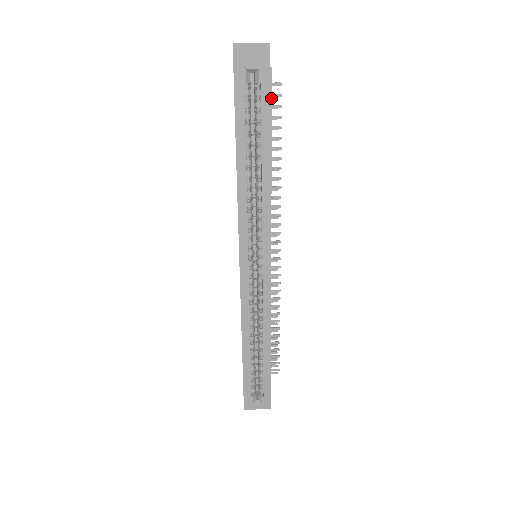
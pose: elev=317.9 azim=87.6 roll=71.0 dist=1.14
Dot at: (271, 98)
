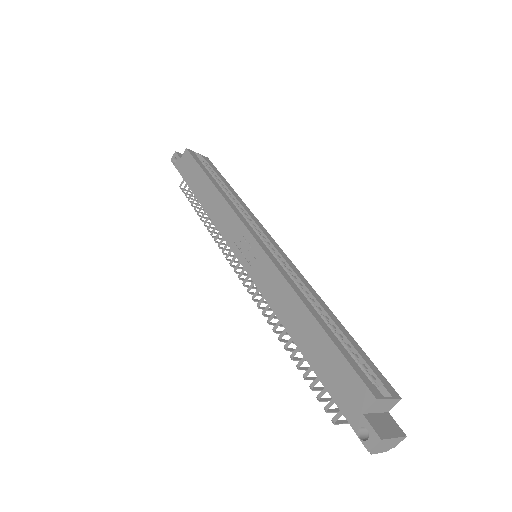
Dot at: (215, 167)
